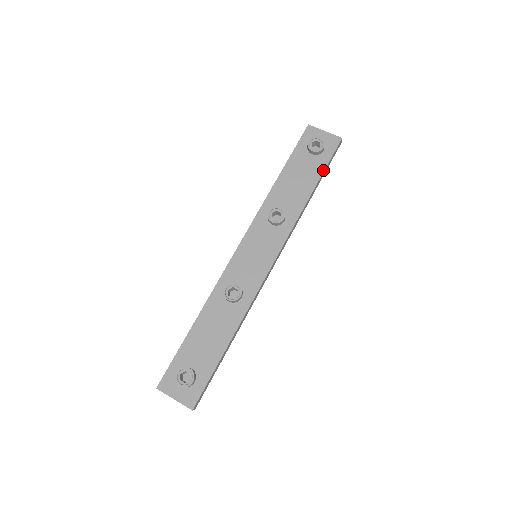
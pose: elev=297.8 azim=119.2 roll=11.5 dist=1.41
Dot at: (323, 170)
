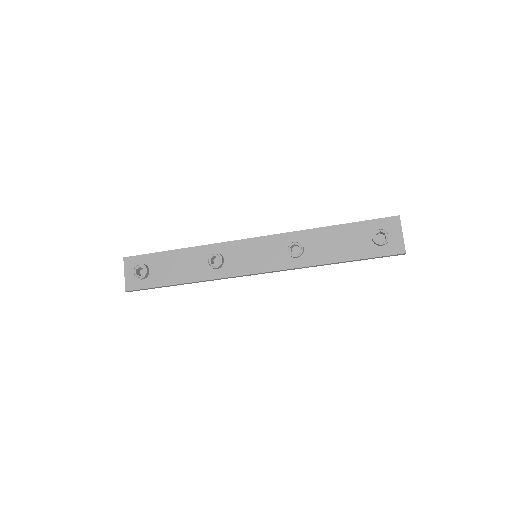
Dot at: (363, 258)
